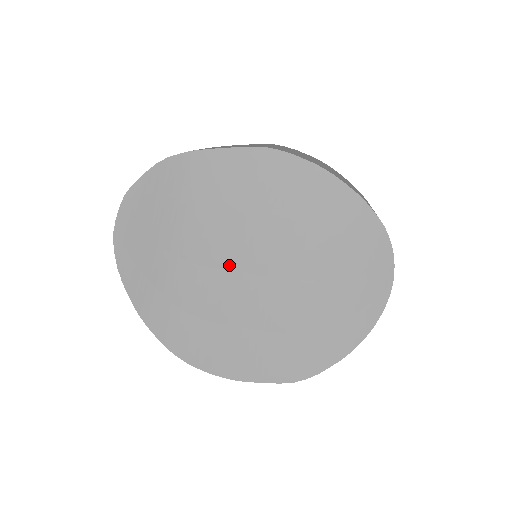
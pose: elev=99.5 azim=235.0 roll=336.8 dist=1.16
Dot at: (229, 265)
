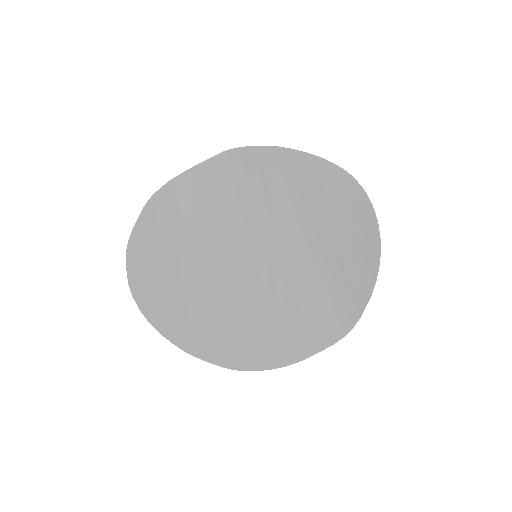
Dot at: (243, 260)
